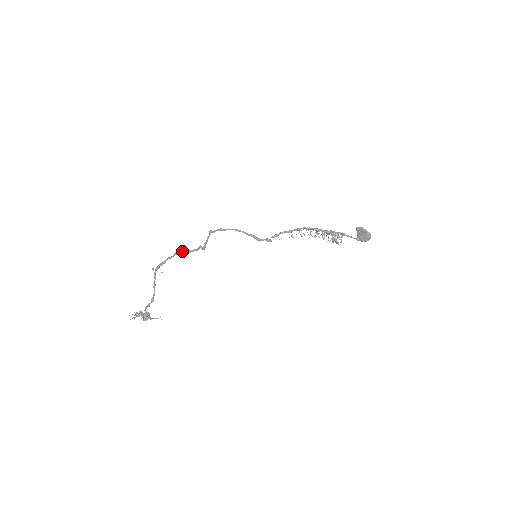
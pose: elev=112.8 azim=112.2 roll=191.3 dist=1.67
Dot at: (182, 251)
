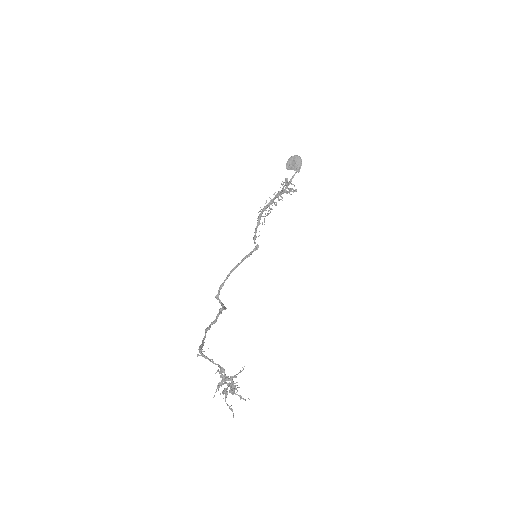
Dot at: (209, 326)
